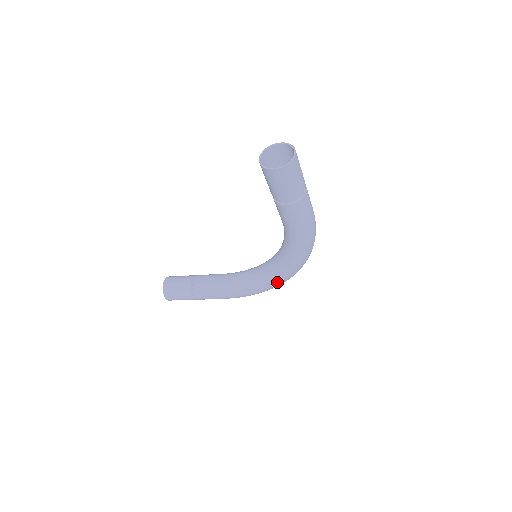
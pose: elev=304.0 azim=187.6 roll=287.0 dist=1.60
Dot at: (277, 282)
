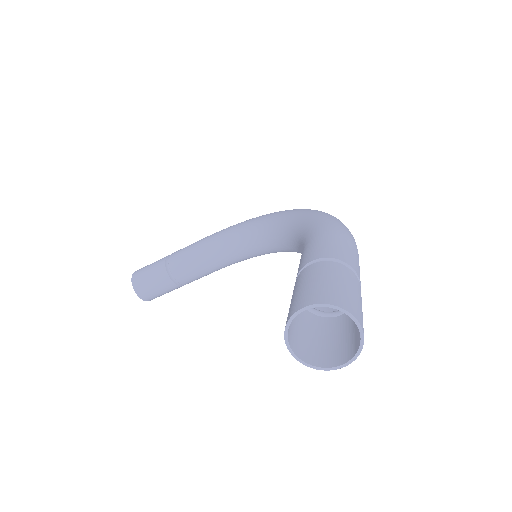
Dot at: occluded
